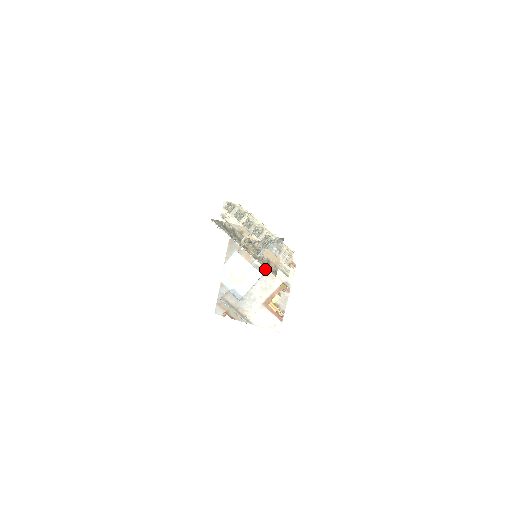
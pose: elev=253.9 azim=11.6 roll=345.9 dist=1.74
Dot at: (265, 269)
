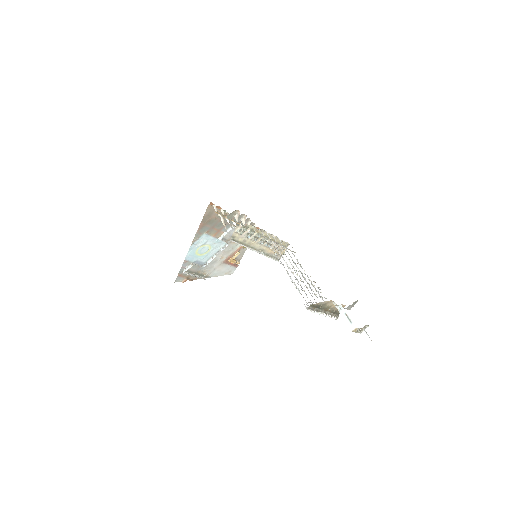
Dot at: (336, 319)
